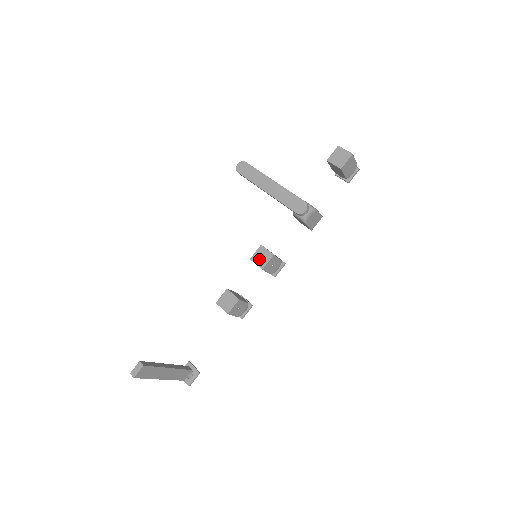
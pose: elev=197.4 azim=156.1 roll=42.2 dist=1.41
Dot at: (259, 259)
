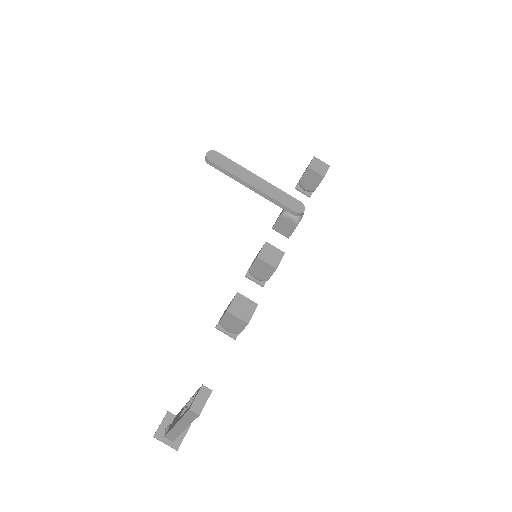
Dot at: (269, 257)
